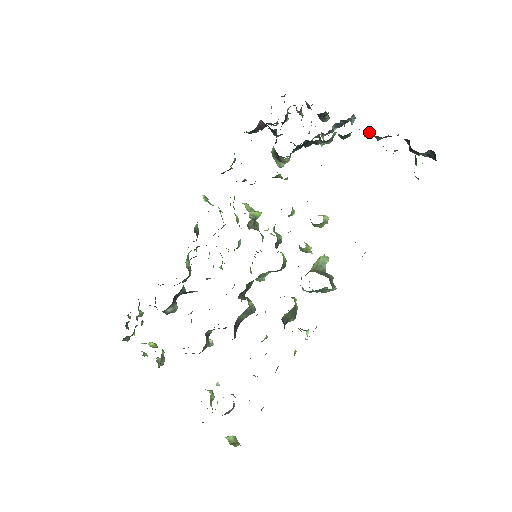
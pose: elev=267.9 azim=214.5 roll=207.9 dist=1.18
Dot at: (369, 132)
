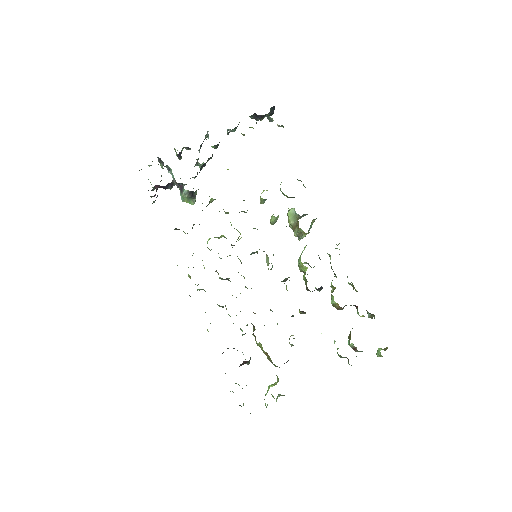
Dot at: (227, 131)
